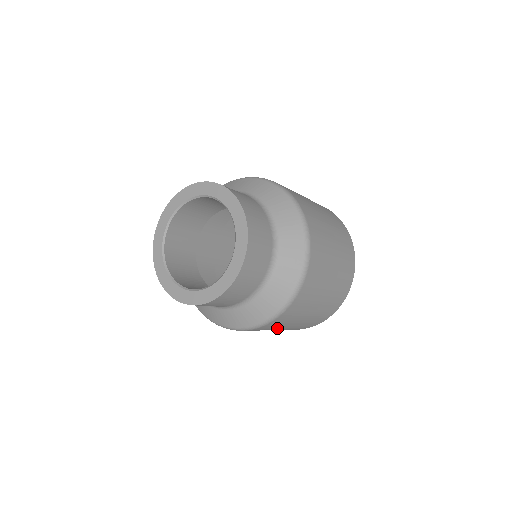
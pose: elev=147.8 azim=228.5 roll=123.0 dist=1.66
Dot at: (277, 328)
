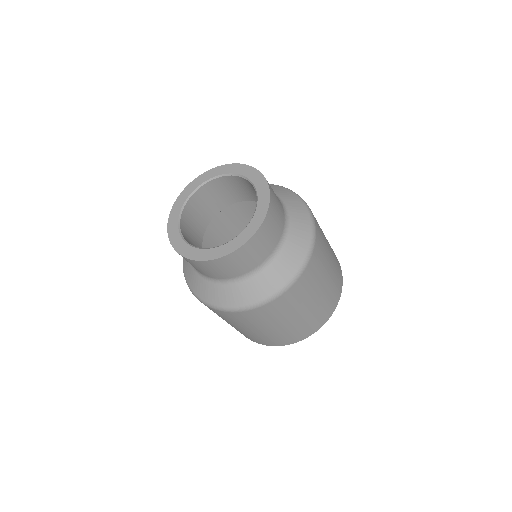
Dot at: (293, 311)
